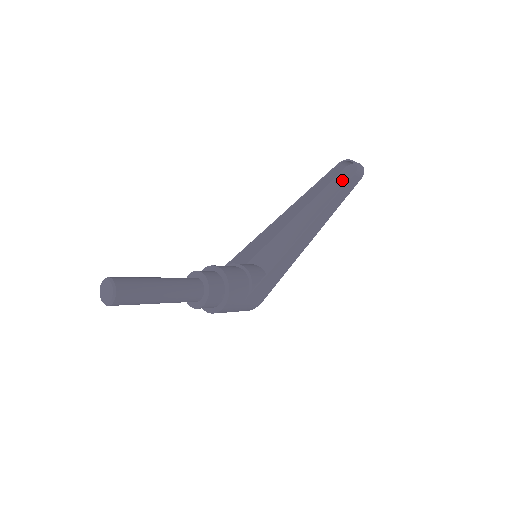
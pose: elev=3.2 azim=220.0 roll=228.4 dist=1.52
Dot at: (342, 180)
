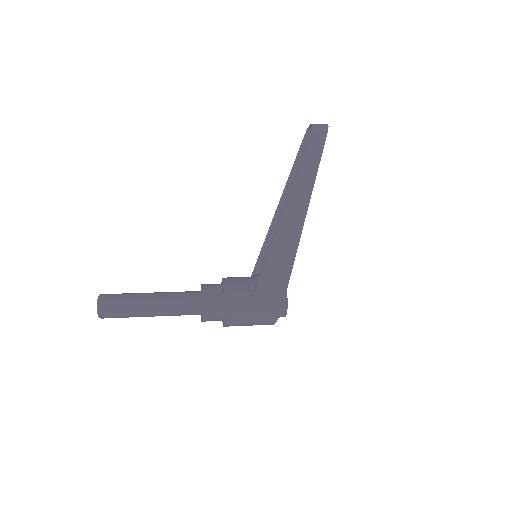
Dot at: occluded
